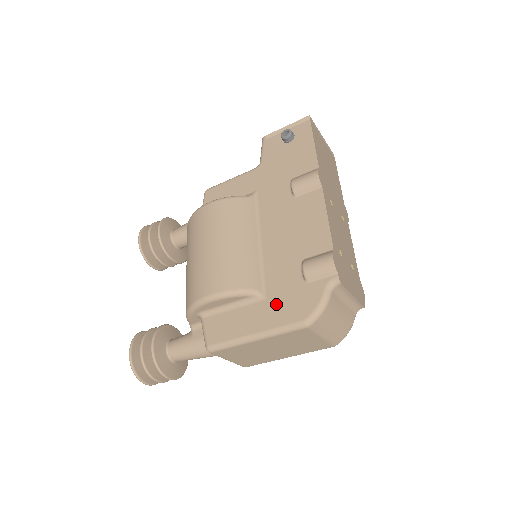
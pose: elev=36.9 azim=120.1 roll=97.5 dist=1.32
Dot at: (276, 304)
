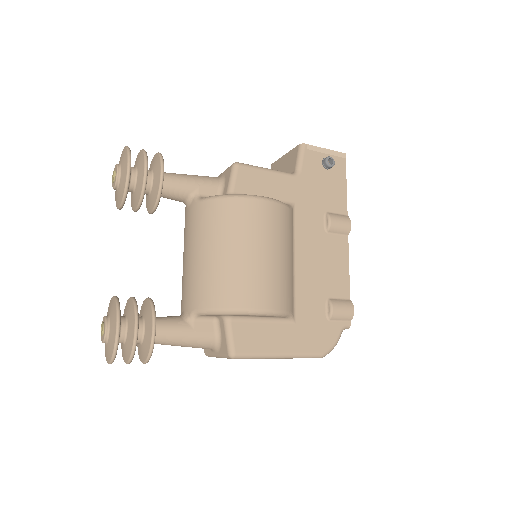
Dot at: (304, 331)
